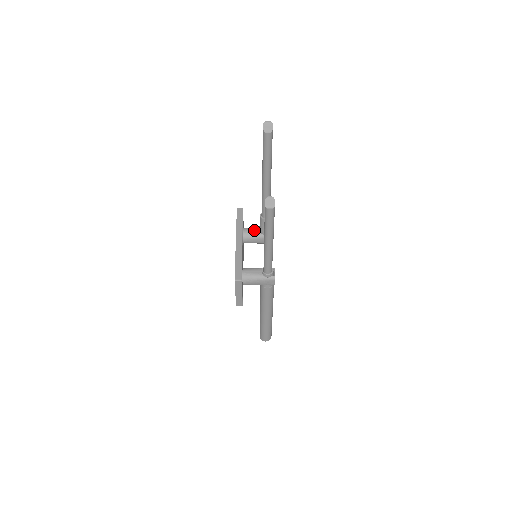
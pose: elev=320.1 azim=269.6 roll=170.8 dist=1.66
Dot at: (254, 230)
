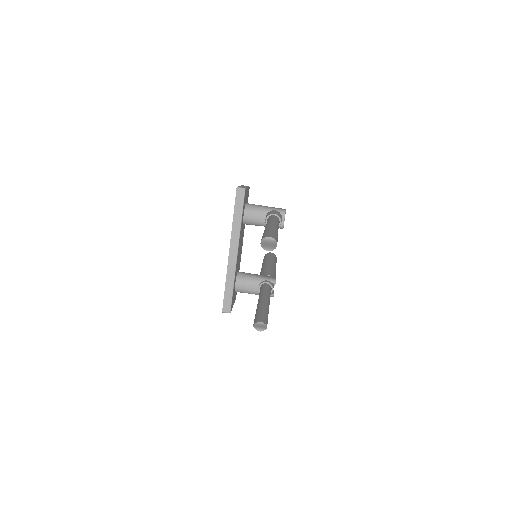
Dot at: (258, 217)
